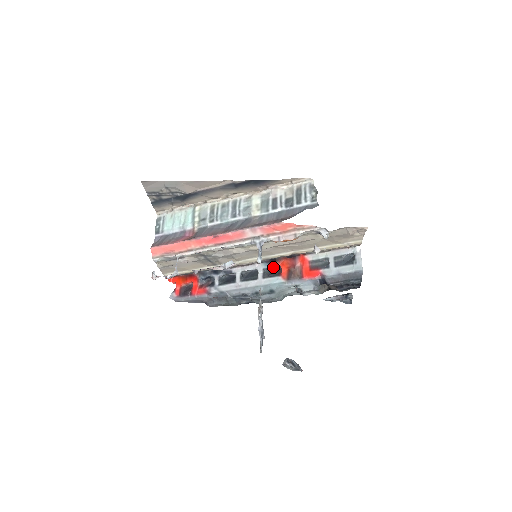
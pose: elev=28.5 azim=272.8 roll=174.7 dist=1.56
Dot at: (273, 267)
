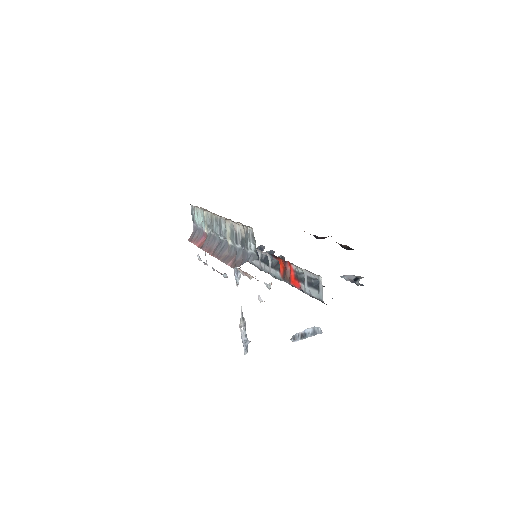
Dot at: (281, 255)
